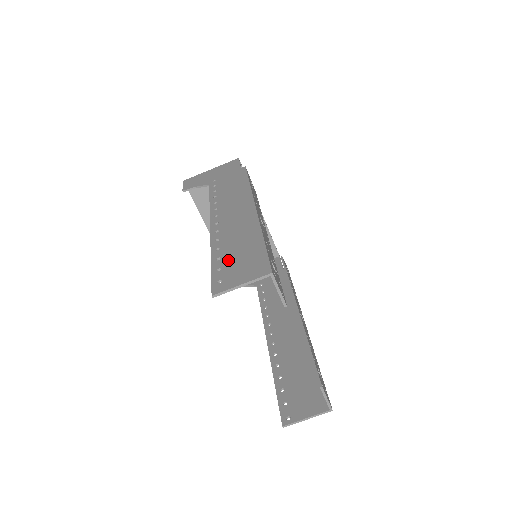
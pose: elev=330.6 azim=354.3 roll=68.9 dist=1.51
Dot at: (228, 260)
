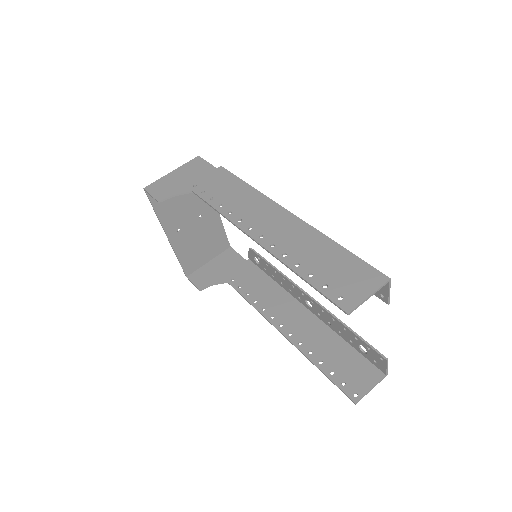
Dot at: (325, 274)
